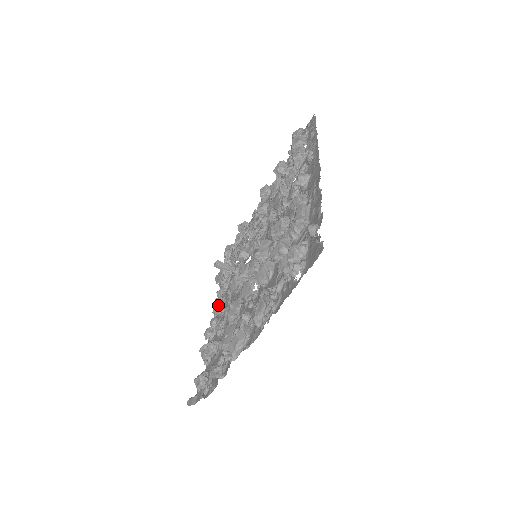
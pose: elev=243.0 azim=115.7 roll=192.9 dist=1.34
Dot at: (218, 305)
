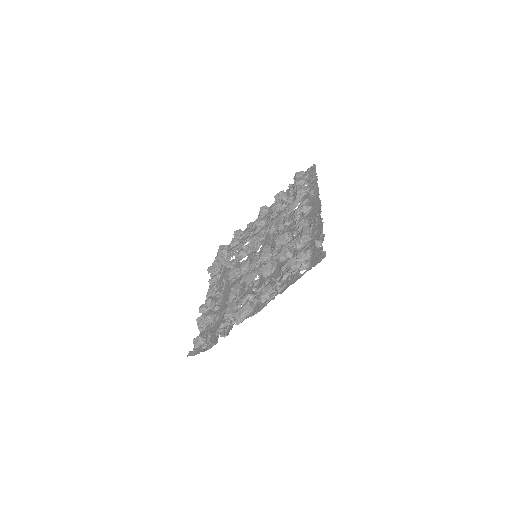
Dot at: (213, 288)
